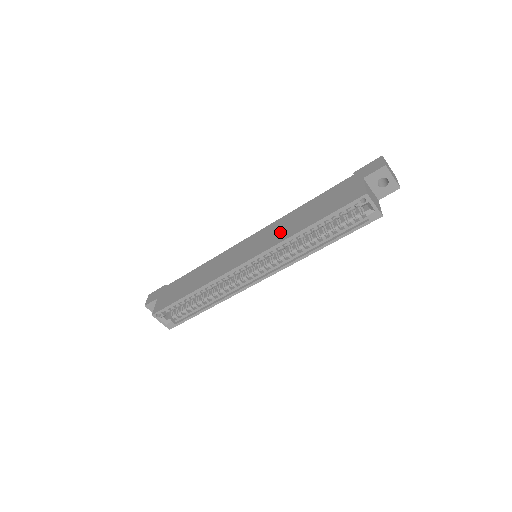
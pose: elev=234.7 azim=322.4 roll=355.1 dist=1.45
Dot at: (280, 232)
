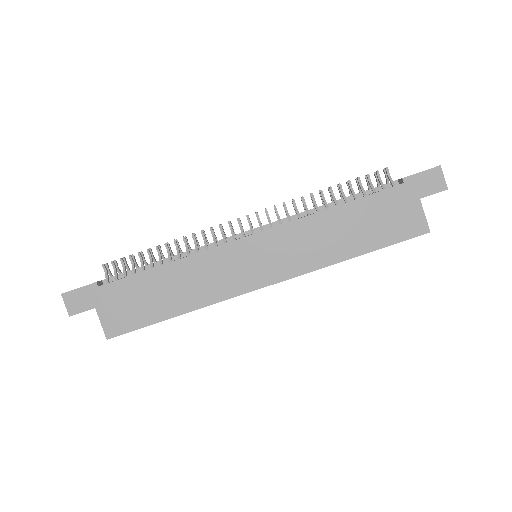
Dot at: (310, 250)
